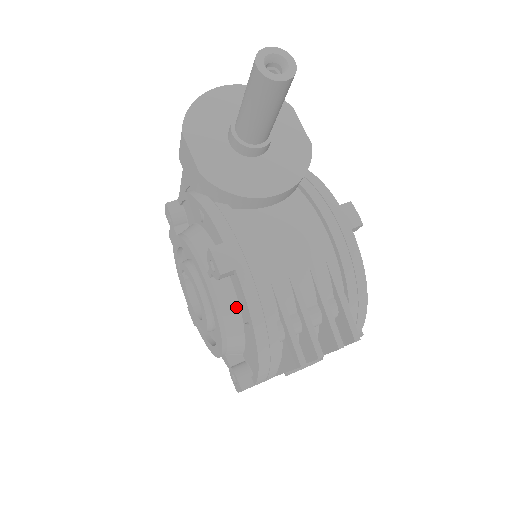
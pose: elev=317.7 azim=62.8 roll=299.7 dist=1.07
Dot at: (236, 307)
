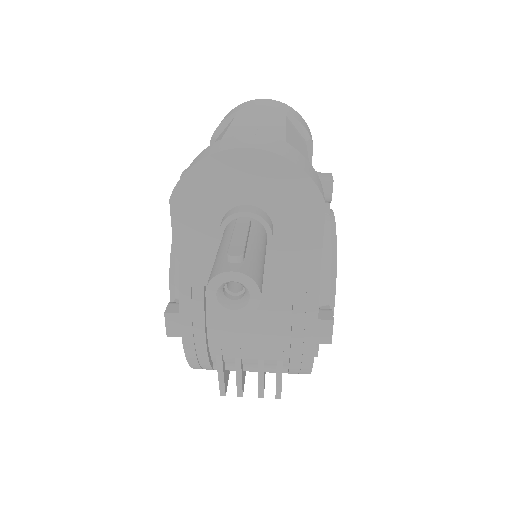
Dot at: occluded
